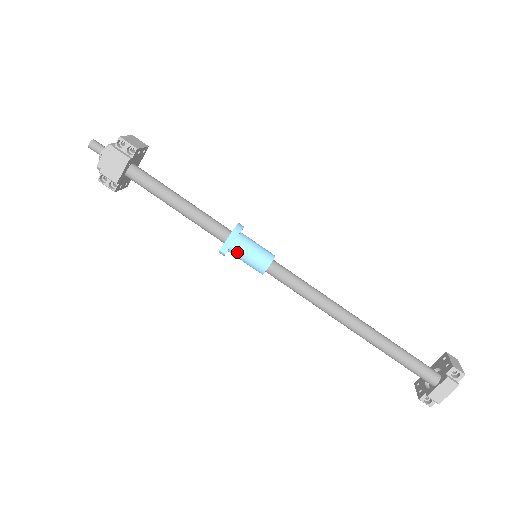
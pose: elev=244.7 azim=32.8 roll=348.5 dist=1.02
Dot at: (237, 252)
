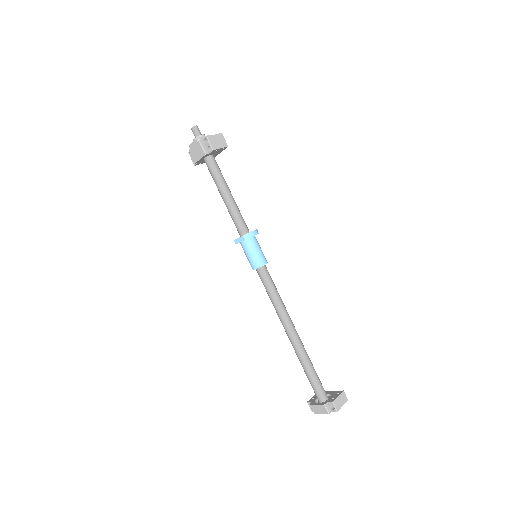
Dot at: (243, 248)
